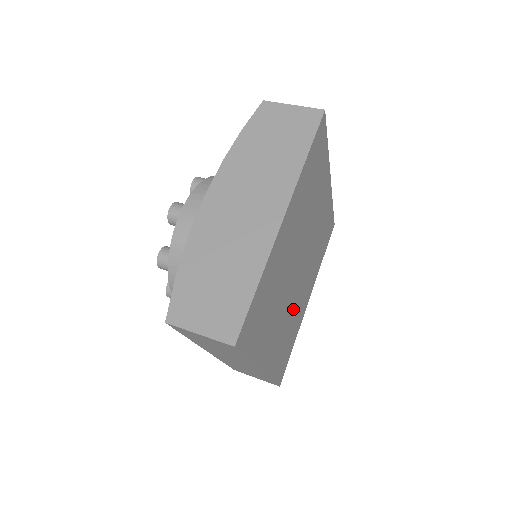
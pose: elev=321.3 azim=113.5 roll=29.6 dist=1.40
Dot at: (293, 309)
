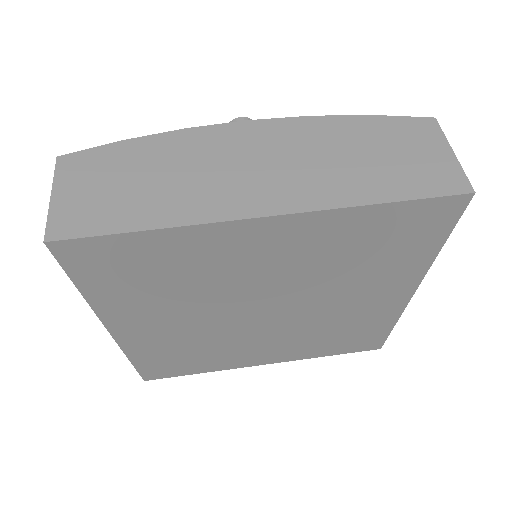
Dot at: (222, 339)
